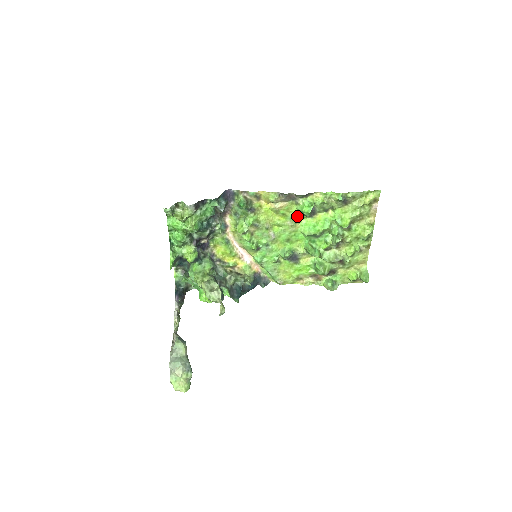
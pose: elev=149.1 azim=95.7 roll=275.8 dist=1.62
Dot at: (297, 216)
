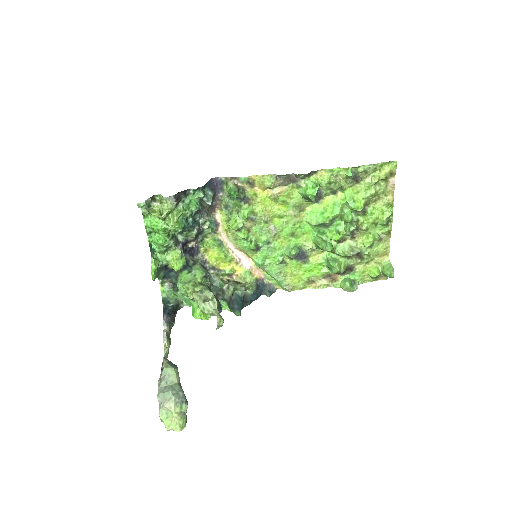
Dot at: (300, 203)
